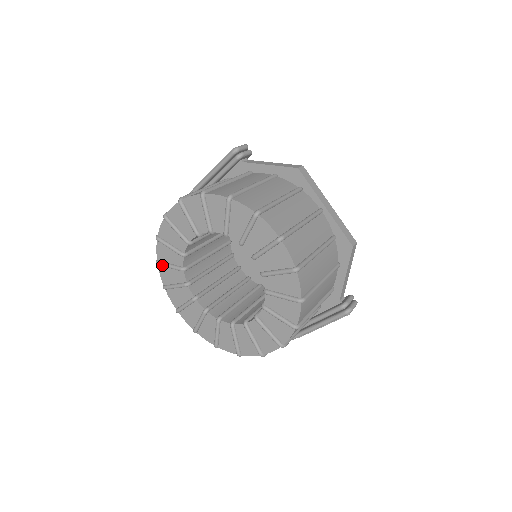
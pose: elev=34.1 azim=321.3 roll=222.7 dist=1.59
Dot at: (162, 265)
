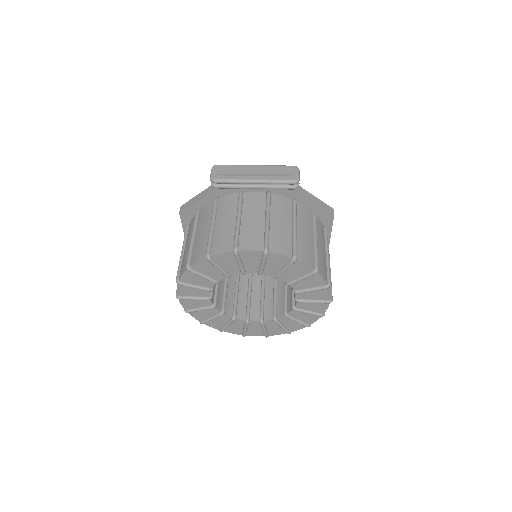
Dot at: (196, 274)
